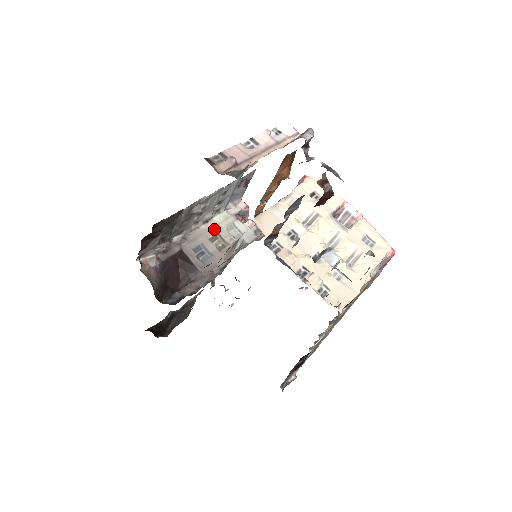
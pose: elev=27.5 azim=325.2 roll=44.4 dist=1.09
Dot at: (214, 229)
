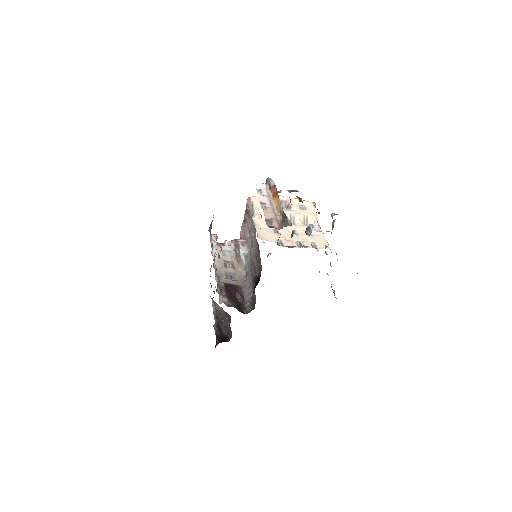
Dot at: (220, 260)
